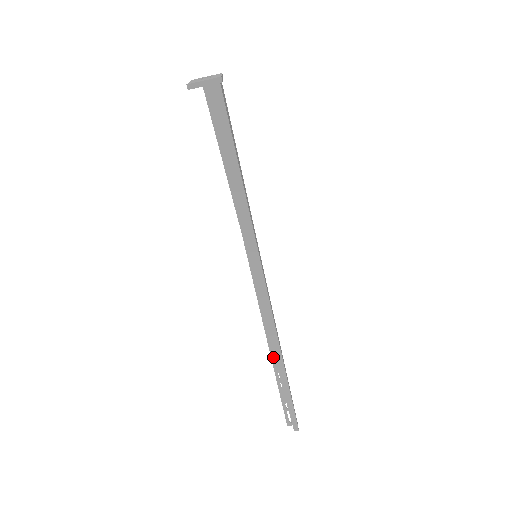
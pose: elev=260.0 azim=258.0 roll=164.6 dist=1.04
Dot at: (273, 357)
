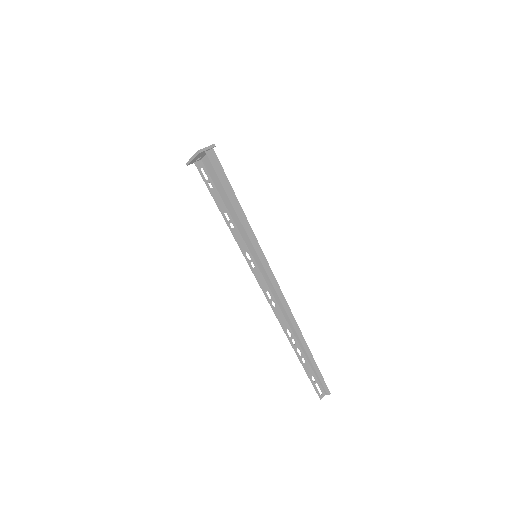
Dot at: (289, 338)
